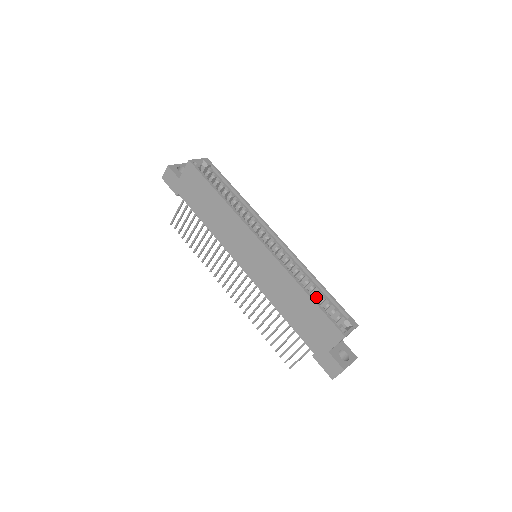
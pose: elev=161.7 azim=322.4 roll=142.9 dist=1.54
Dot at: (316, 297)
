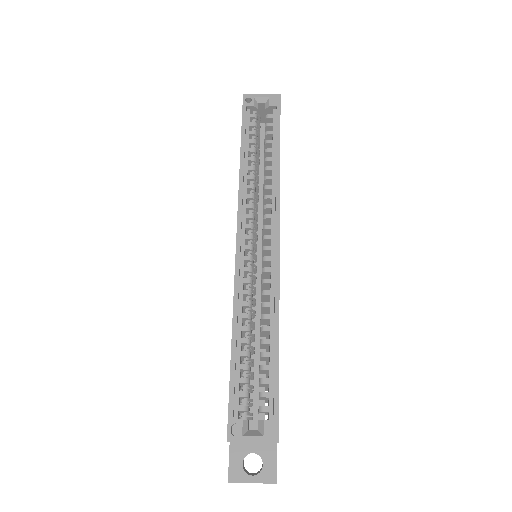
Dot at: (265, 358)
